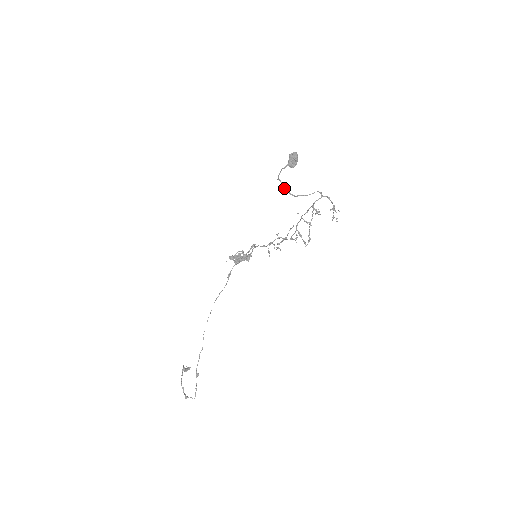
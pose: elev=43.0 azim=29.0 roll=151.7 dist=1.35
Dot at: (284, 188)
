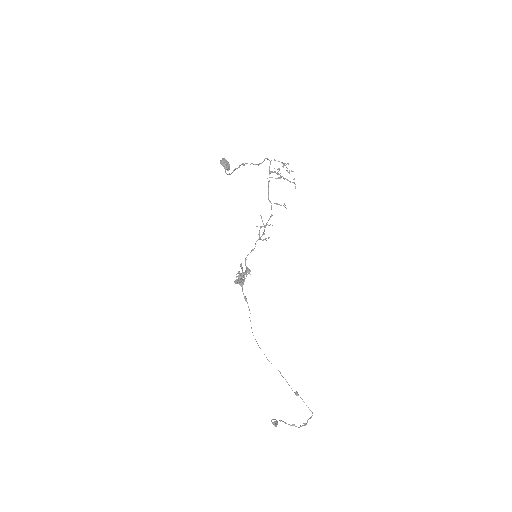
Dot at: occluded
